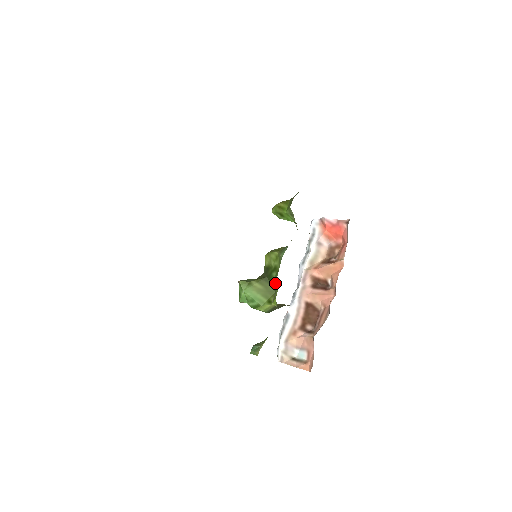
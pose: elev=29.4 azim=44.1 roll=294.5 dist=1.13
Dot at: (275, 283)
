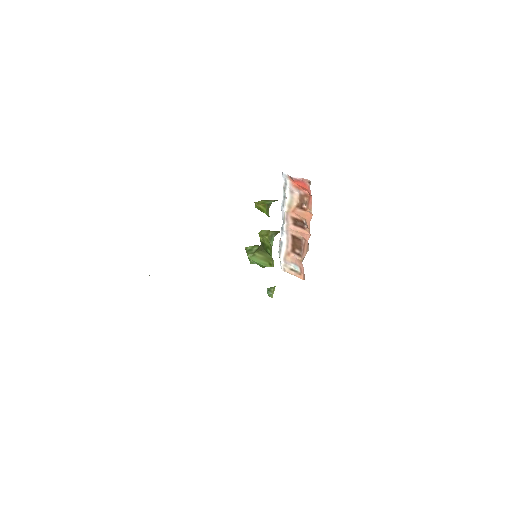
Dot at: occluded
